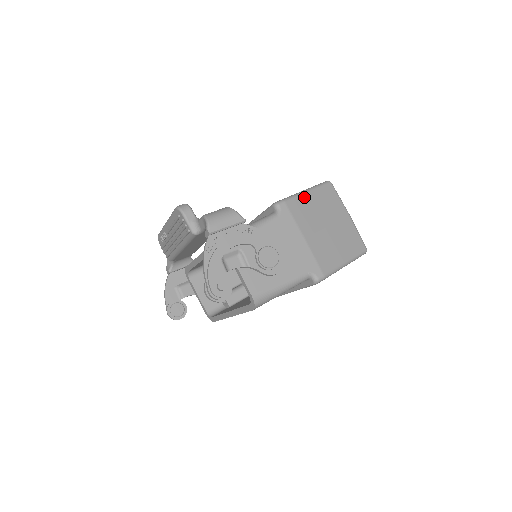
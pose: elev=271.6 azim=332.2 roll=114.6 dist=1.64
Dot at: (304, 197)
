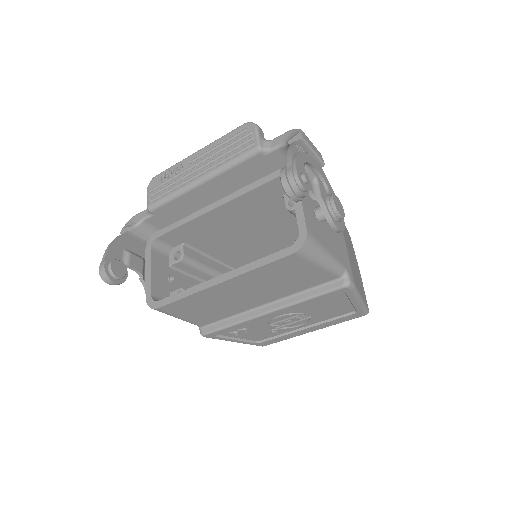
Dot at: occluded
